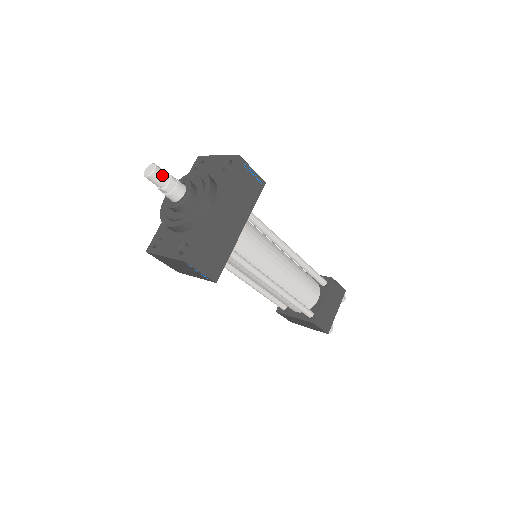
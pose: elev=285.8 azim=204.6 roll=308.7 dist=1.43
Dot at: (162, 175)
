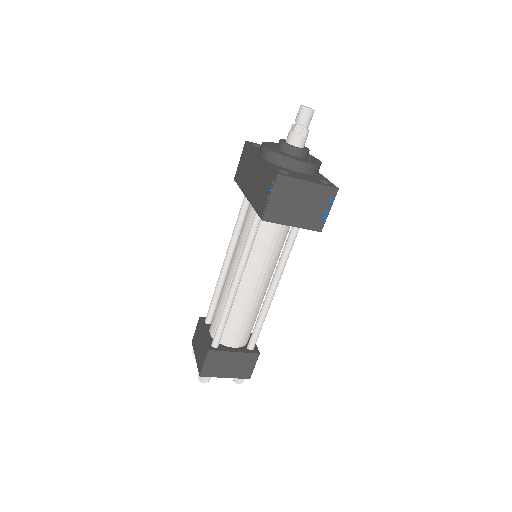
Dot at: (310, 119)
